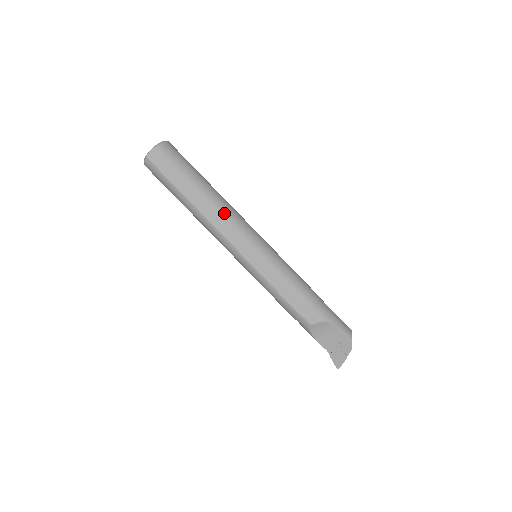
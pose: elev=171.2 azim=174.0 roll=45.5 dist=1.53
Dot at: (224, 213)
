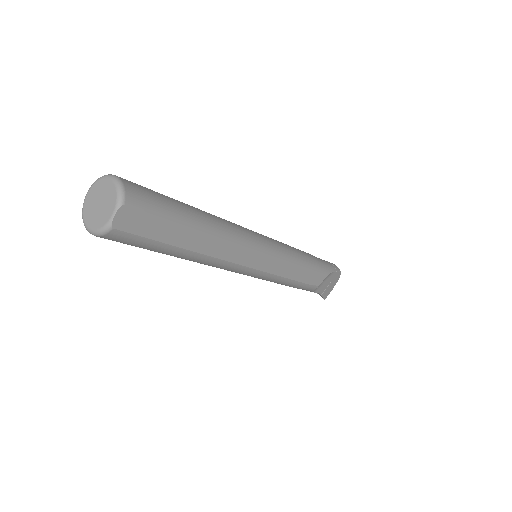
Dot at: (233, 238)
